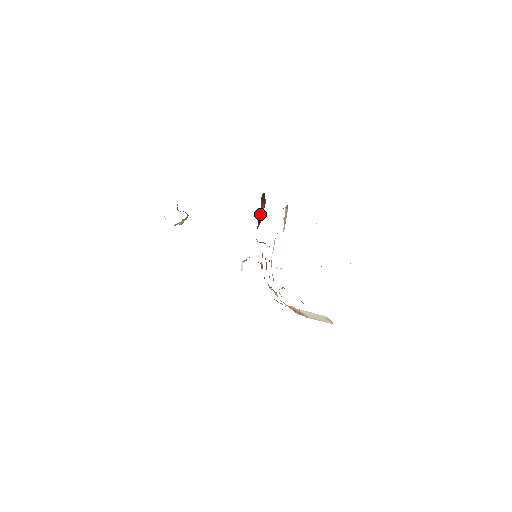
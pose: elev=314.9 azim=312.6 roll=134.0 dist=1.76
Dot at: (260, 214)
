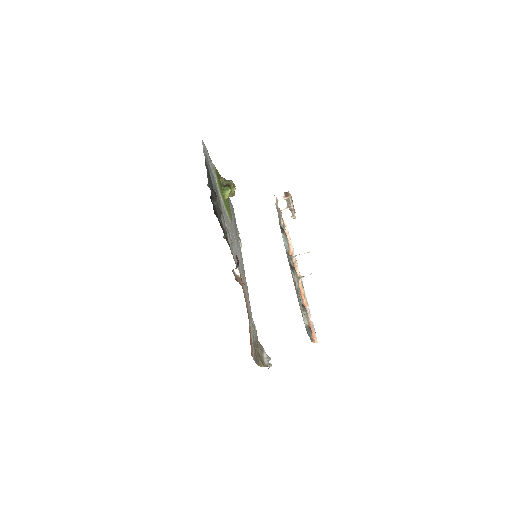
Dot at: occluded
